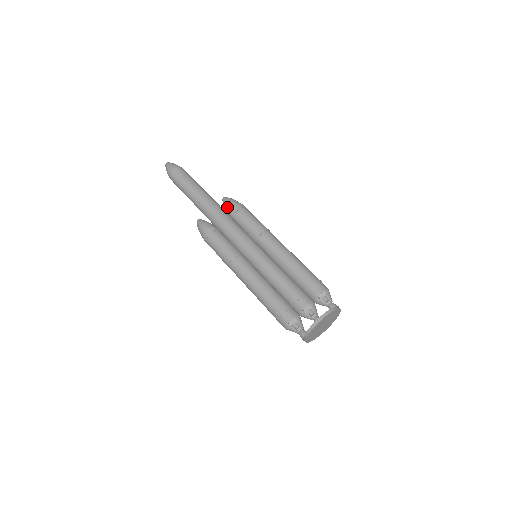
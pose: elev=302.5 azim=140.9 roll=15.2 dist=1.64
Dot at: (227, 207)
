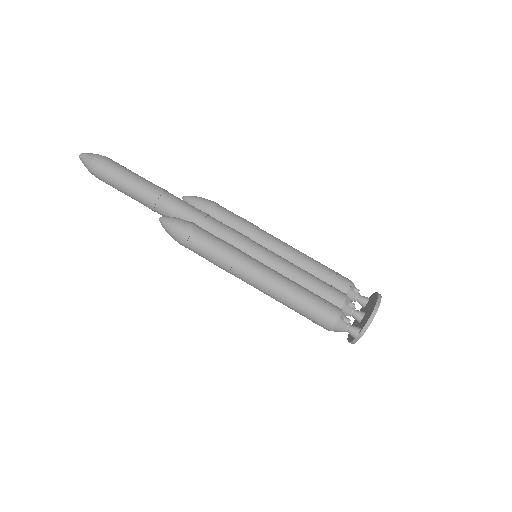
Dot at: (199, 203)
